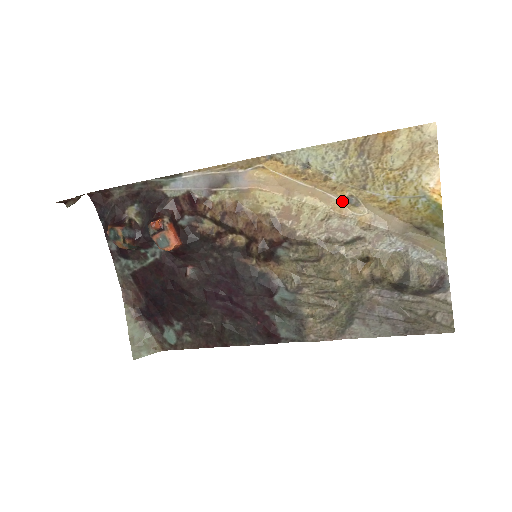
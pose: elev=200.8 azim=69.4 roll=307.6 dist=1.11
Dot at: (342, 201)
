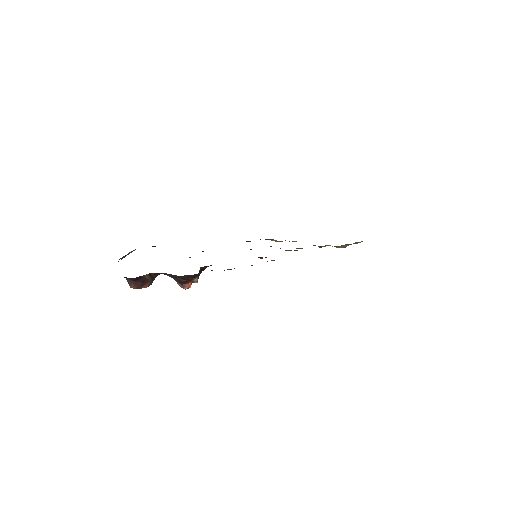
Dot at: occluded
